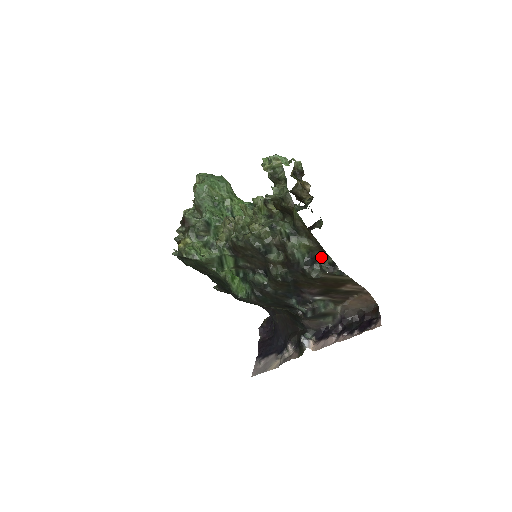
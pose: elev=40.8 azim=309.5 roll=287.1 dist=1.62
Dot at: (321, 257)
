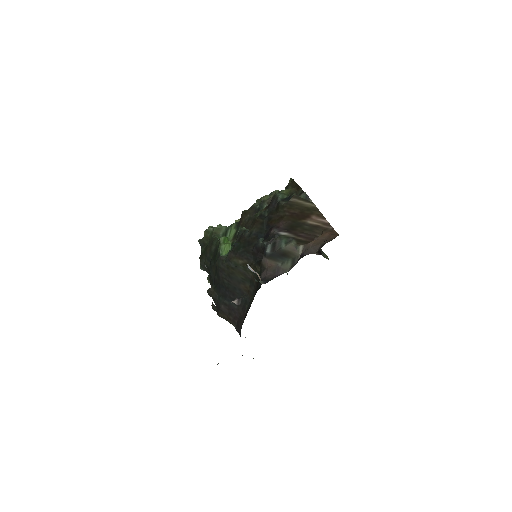
Dot at: (296, 194)
